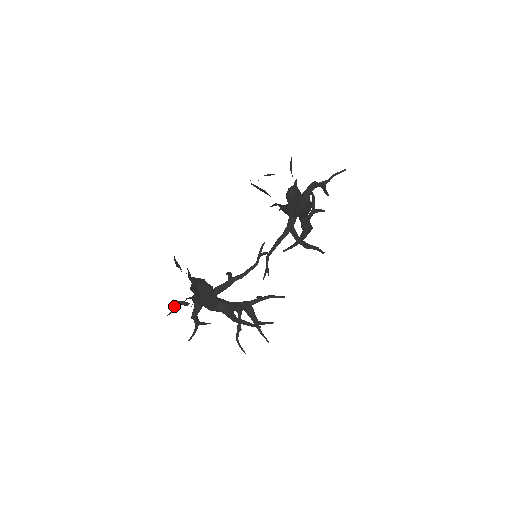
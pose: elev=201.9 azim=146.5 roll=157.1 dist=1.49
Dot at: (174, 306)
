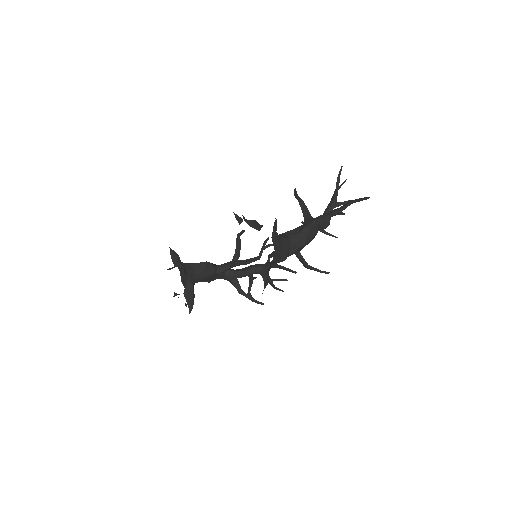
Dot at: (174, 296)
